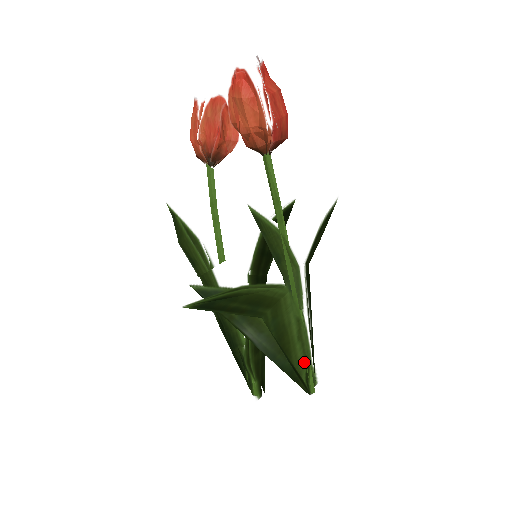
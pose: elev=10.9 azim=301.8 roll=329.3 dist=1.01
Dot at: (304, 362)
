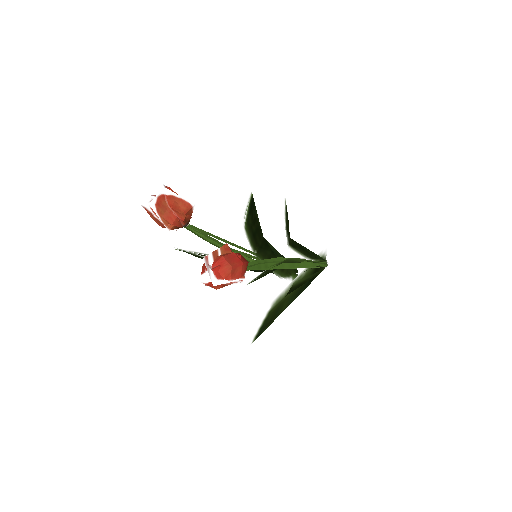
Dot at: (316, 273)
